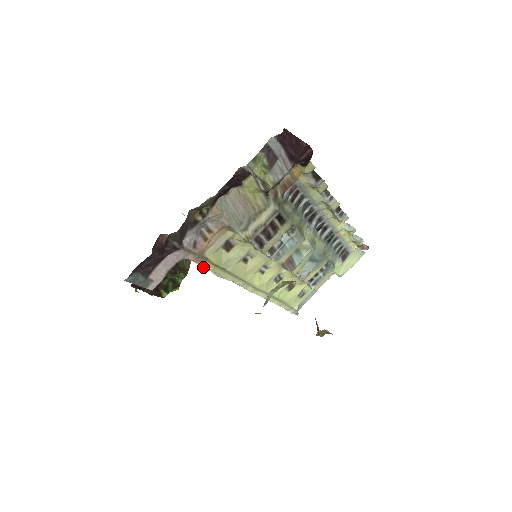
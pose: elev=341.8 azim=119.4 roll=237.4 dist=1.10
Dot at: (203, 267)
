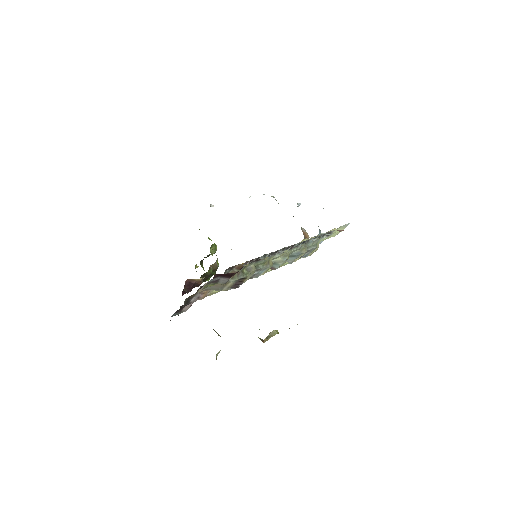
Dot at: occluded
